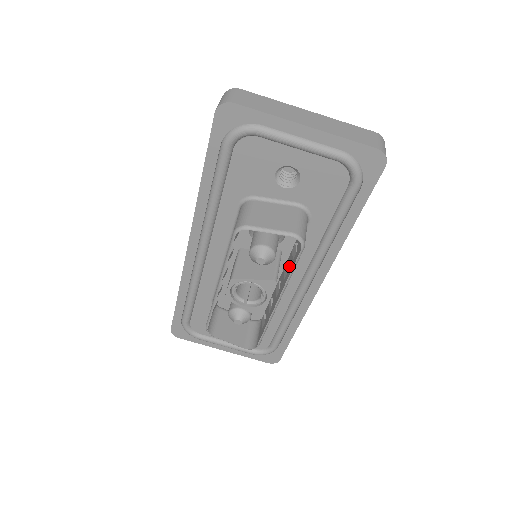
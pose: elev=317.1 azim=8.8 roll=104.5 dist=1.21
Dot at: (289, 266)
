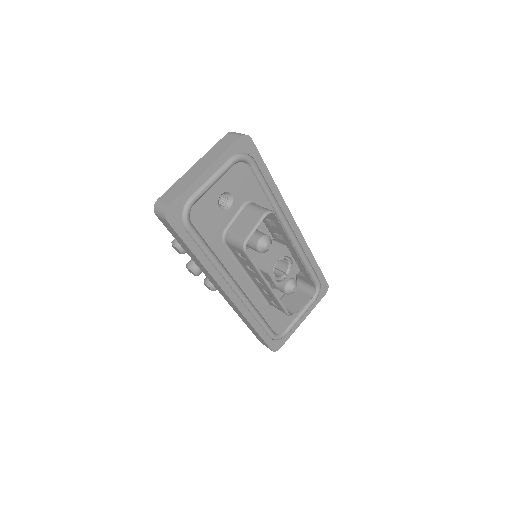
Dot at: (278, 232)
